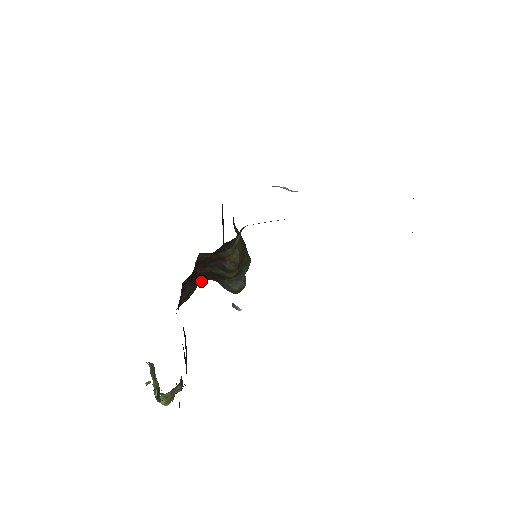
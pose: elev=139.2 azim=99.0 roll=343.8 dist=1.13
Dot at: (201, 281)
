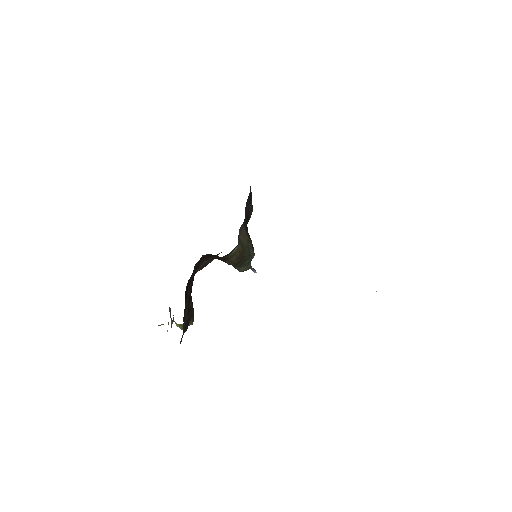
Dot at: (221, 252)
